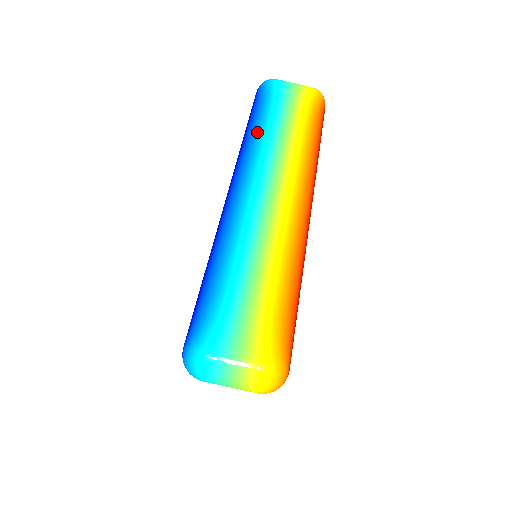
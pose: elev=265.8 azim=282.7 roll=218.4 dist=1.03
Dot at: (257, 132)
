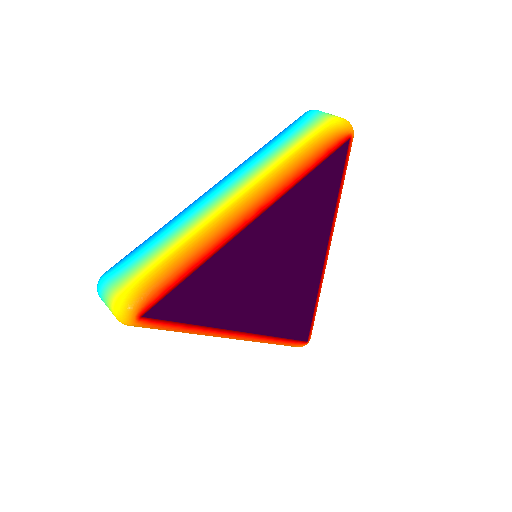
Dot at: occluded
